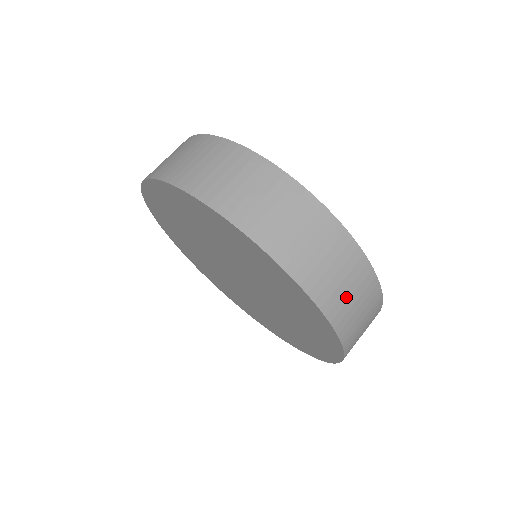
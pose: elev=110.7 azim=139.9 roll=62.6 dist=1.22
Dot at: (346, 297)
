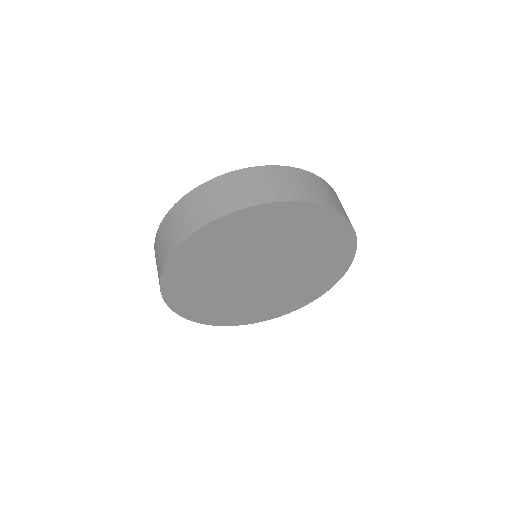
Dot at: occluded
